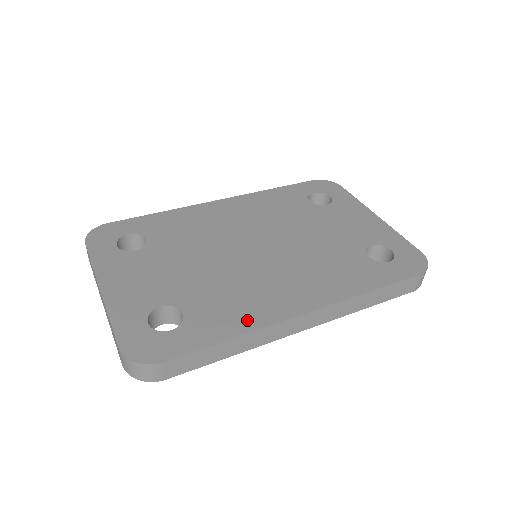
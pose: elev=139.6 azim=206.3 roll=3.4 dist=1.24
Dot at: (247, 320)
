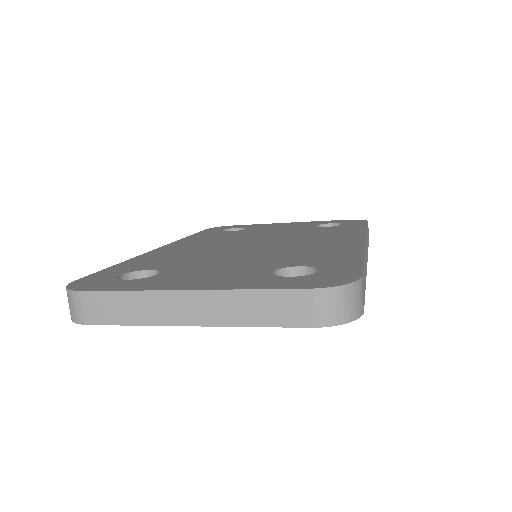
Dot at: (347, 251)
